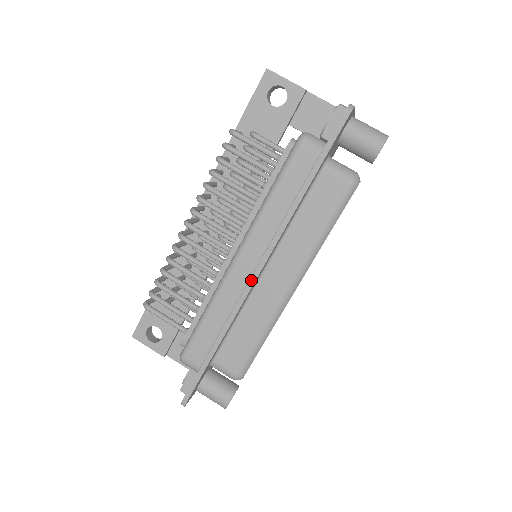
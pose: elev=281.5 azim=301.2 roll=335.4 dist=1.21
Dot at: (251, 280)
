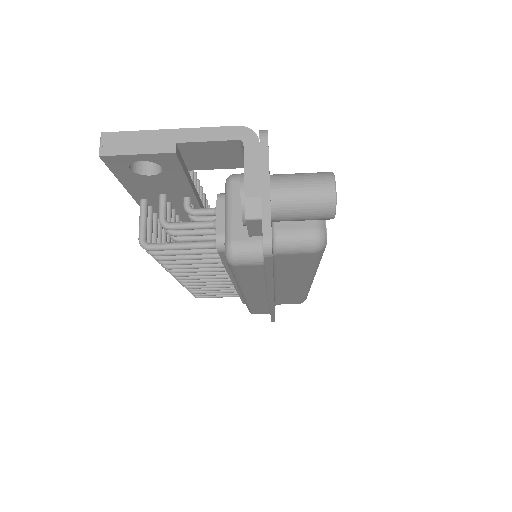
Dot at: (270, 304)
